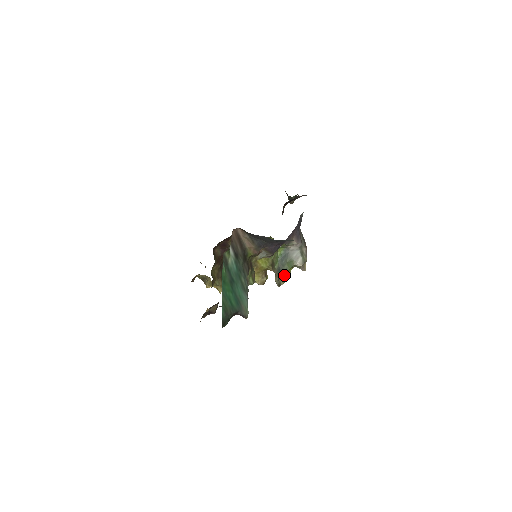
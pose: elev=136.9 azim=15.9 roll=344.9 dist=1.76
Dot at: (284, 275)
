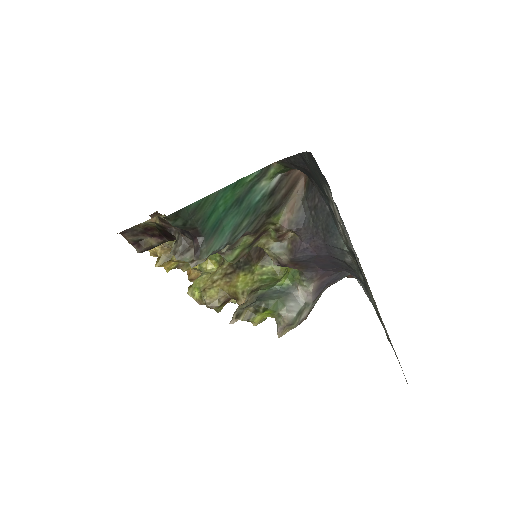
Dot at: (256, 311)
